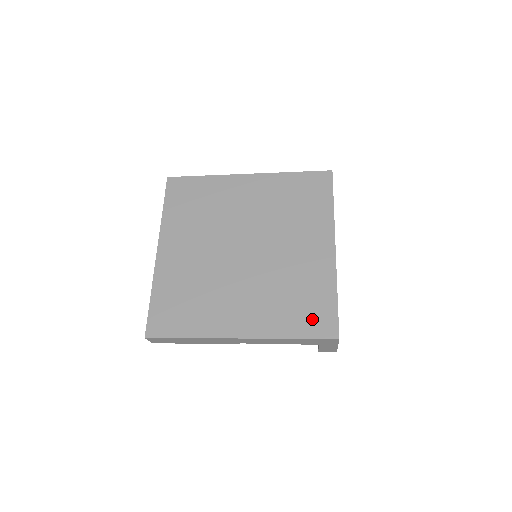
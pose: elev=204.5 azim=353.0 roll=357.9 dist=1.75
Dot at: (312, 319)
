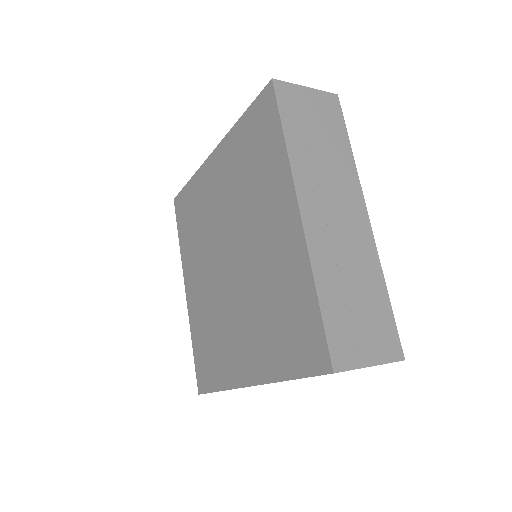
Dot at: (300, 345)
